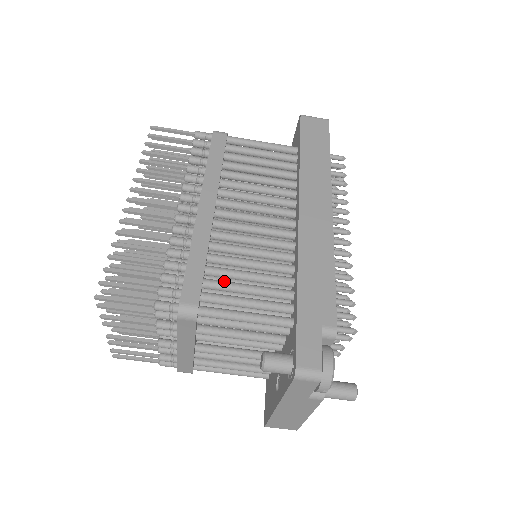
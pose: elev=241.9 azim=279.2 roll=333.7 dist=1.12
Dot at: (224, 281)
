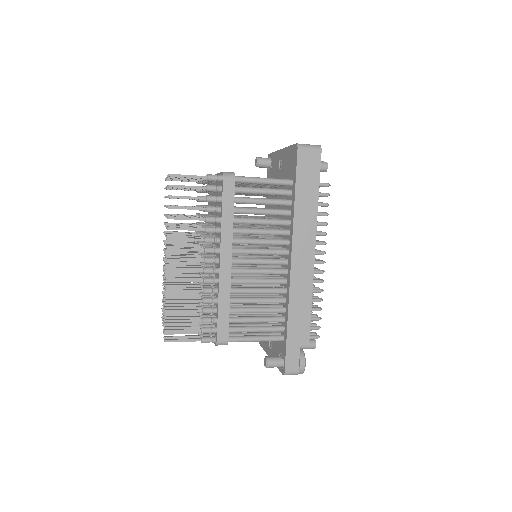
Dot at: (242, 318)
